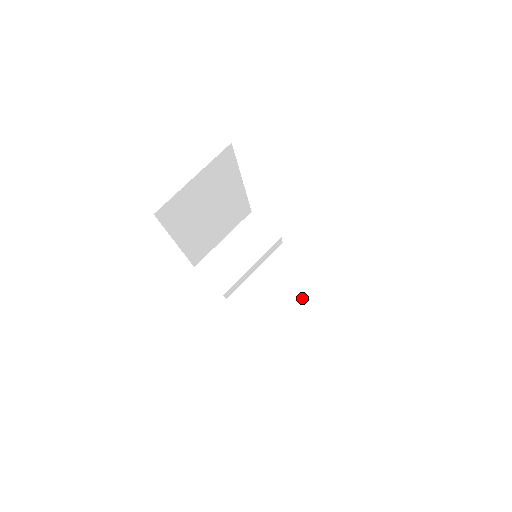
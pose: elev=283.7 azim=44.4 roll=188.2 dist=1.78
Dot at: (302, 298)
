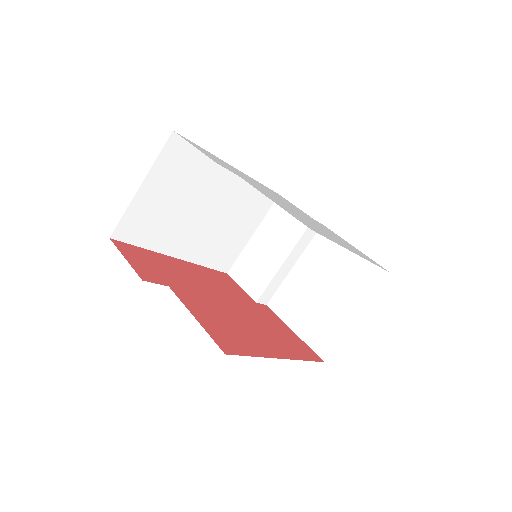
Dot at: (349, 293)
